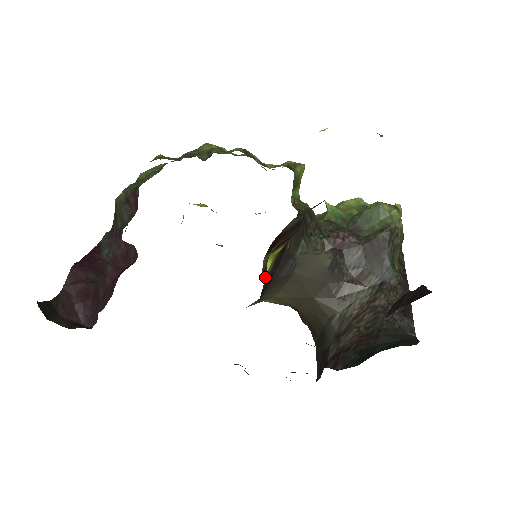
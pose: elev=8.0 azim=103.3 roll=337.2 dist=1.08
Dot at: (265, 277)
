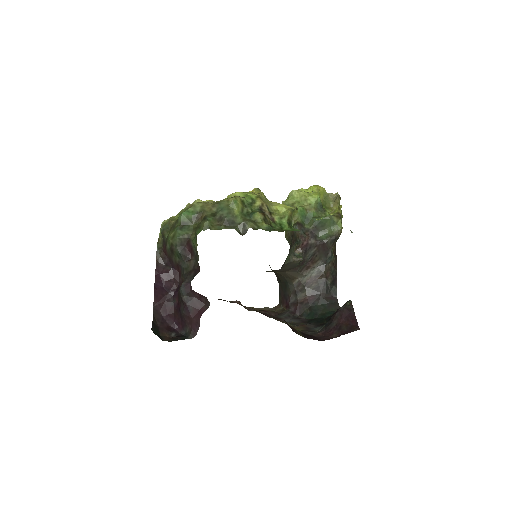
Dot at: occluded
